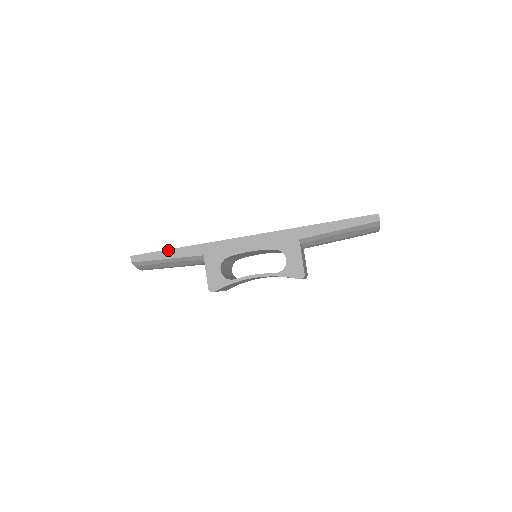
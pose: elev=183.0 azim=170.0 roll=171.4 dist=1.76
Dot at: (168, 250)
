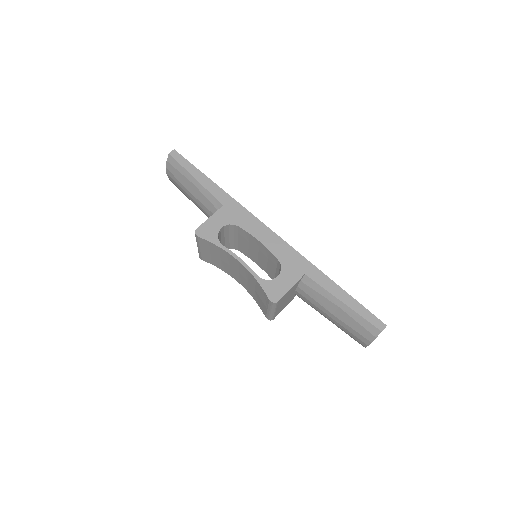
Dot at: (204, 175)
